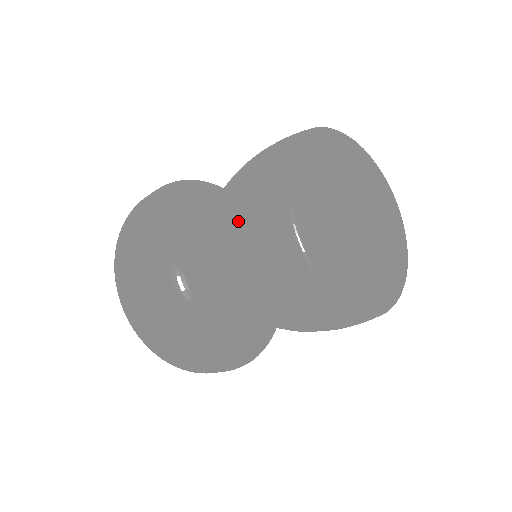
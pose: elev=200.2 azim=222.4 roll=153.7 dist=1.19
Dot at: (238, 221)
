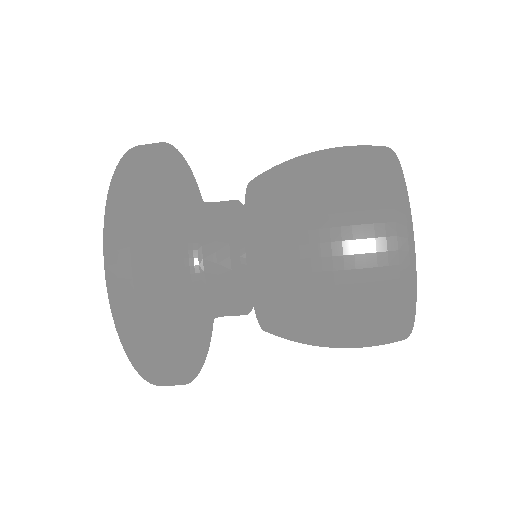
Dot at: (346, 320)
